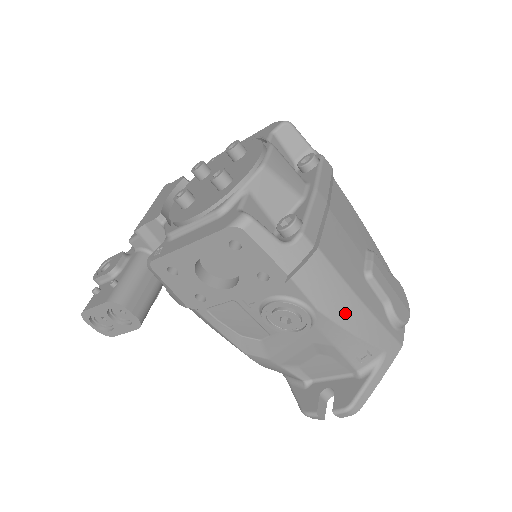
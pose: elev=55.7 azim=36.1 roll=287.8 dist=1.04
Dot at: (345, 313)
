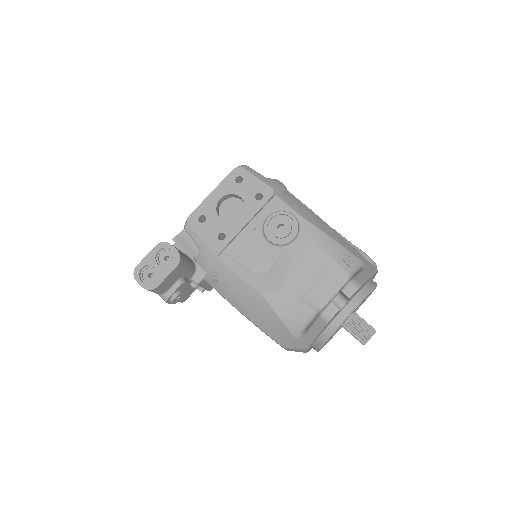
Dot at: (319, 224)
